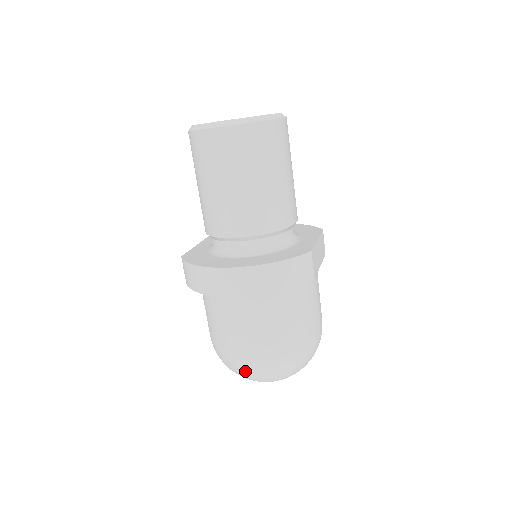
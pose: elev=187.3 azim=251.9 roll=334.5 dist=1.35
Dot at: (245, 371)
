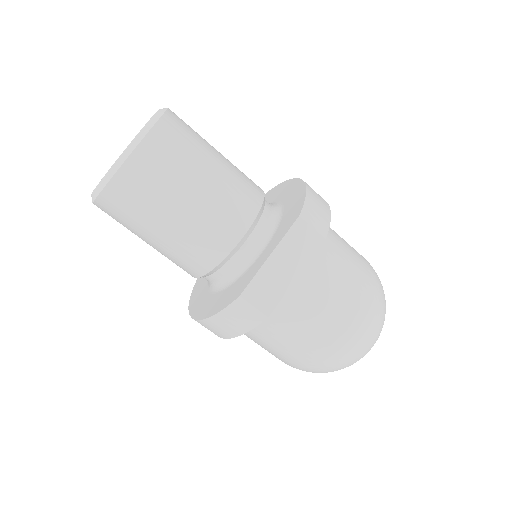
Dot at: occluded
